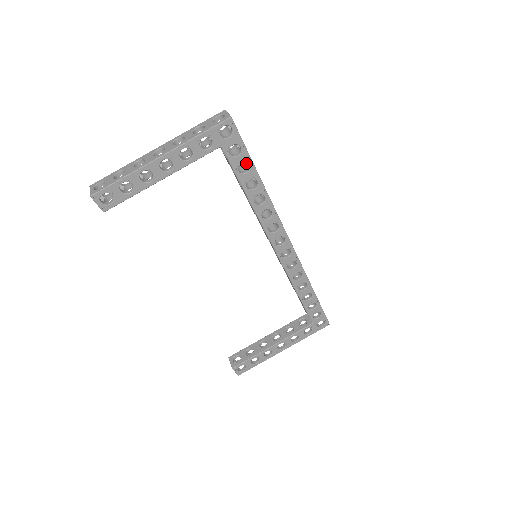
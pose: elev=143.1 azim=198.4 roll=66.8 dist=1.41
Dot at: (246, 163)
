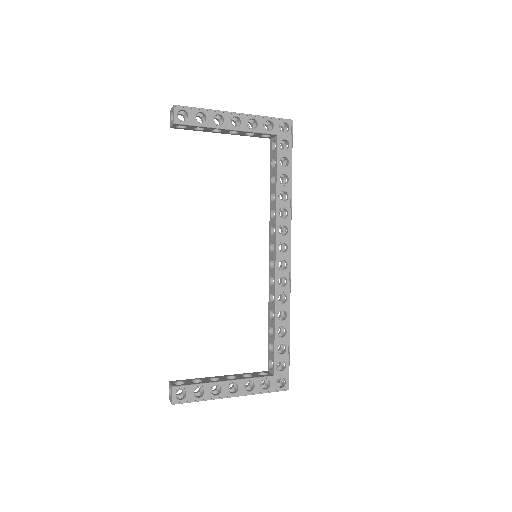
Dot at: occluded
